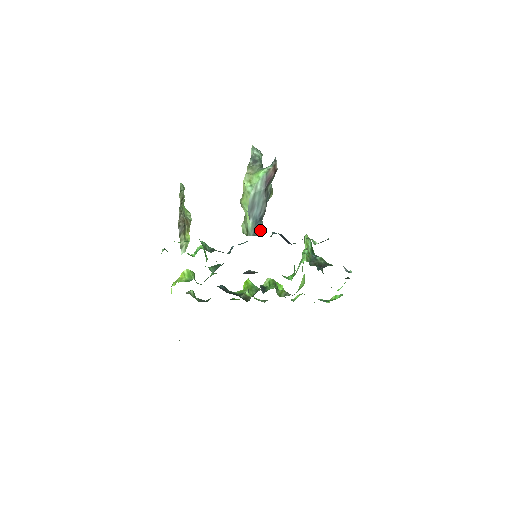
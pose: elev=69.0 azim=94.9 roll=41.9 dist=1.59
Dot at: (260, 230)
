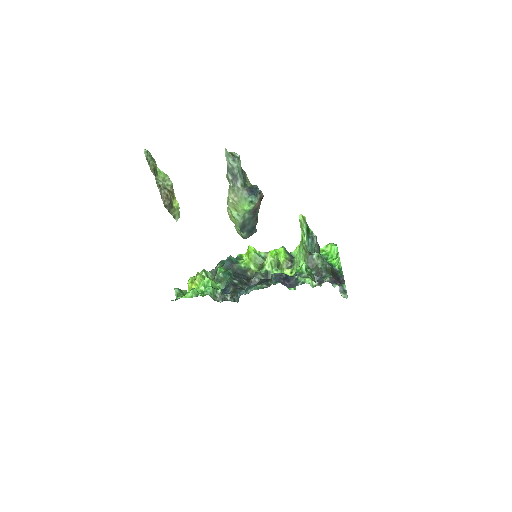
Dot at: (255, 232)
